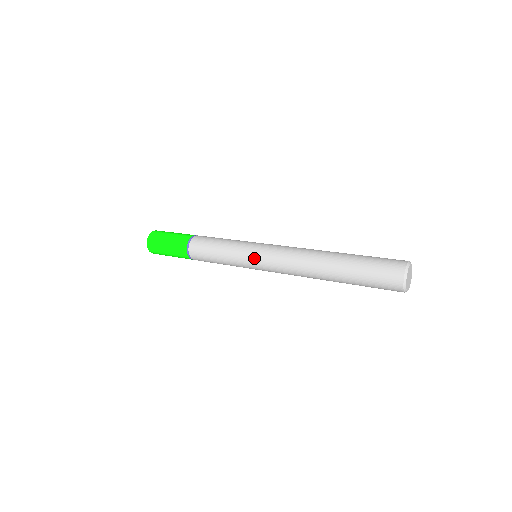
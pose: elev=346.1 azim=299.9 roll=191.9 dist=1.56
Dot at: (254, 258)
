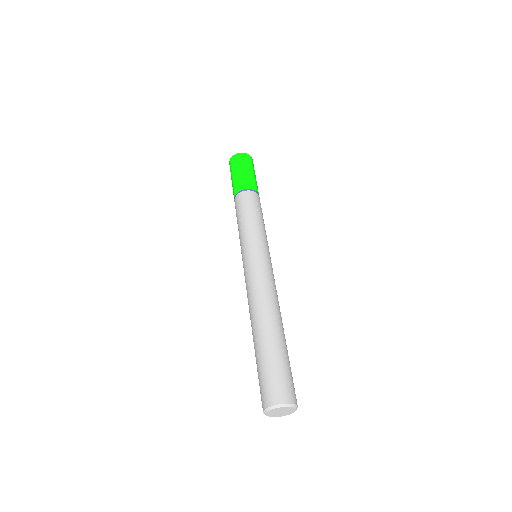
Dot at: (244, 258)
